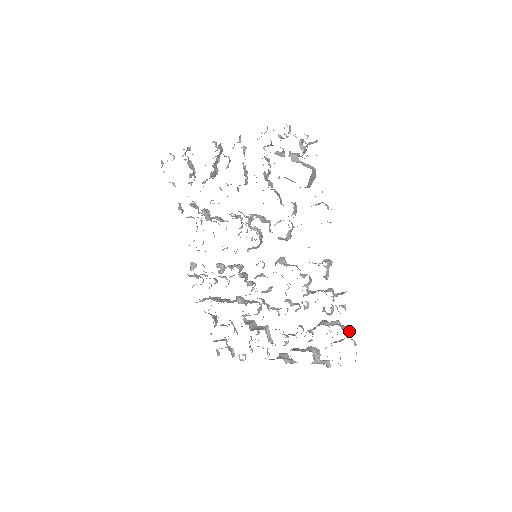
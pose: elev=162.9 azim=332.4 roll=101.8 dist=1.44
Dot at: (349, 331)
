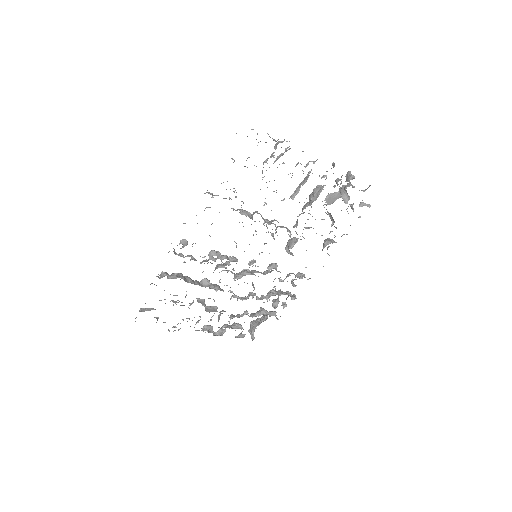
Dot at: occluded
